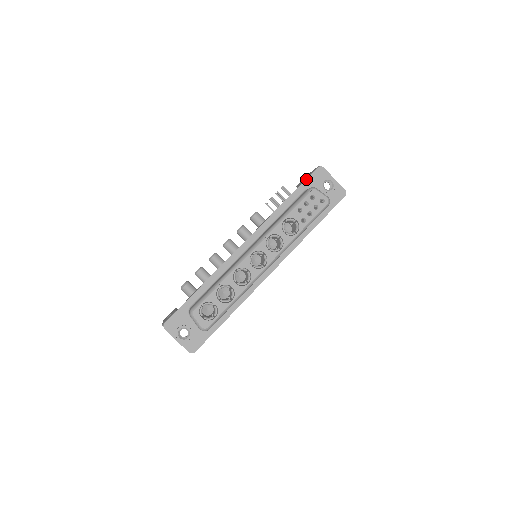
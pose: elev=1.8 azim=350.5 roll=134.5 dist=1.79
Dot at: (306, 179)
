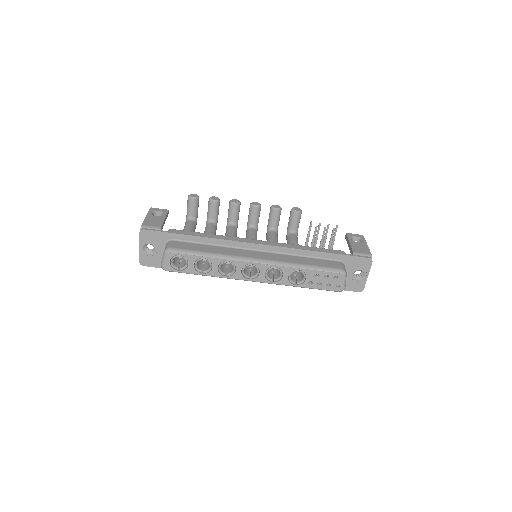
Dot at: (352, 255)
